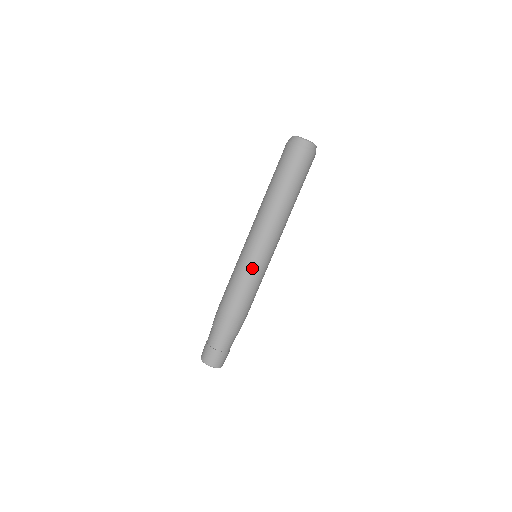
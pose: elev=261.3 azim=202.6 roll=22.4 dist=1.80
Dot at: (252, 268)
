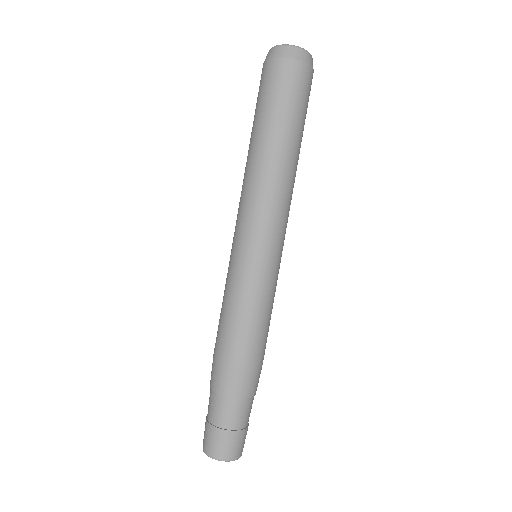
Dot at: (266, 277)
